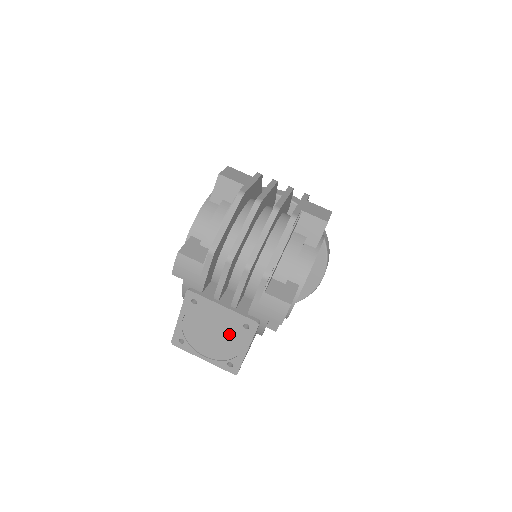
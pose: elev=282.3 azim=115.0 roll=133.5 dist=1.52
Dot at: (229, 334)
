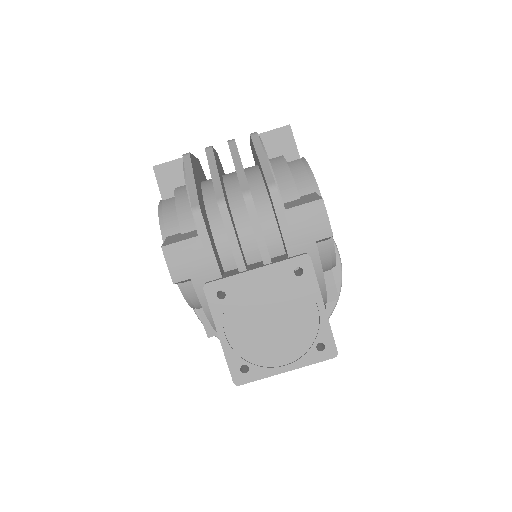
Dot at: (289, 303)
